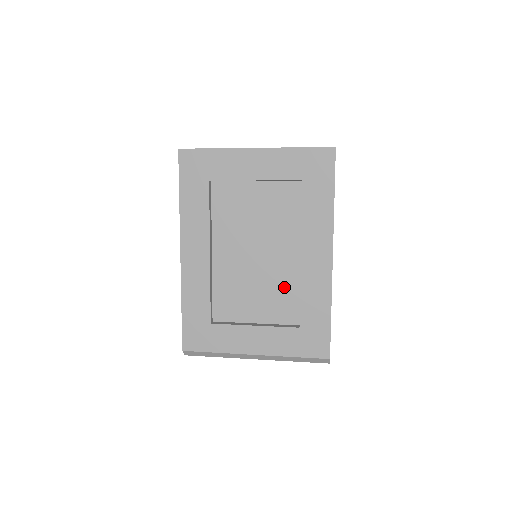
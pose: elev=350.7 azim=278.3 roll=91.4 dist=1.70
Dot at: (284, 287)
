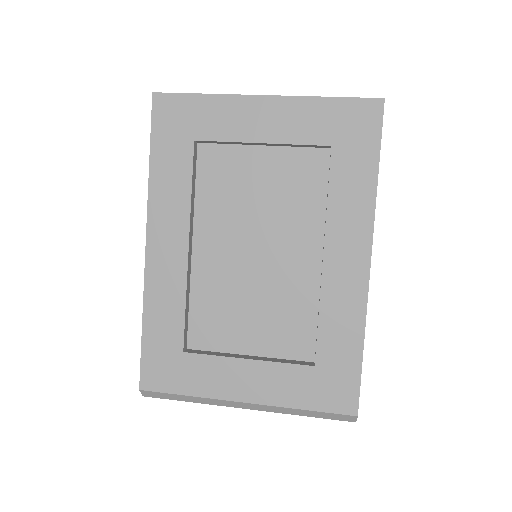
Dot at: (295, 304)
